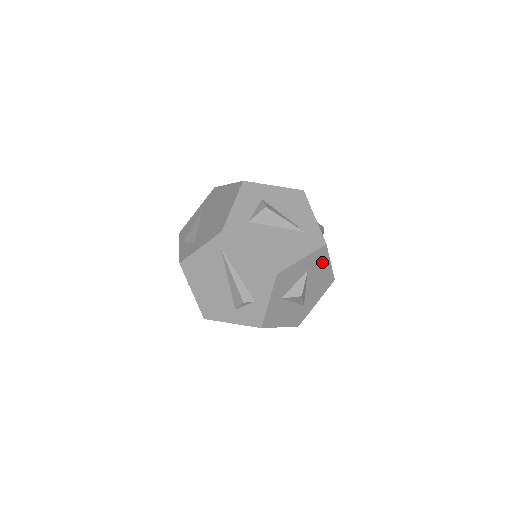
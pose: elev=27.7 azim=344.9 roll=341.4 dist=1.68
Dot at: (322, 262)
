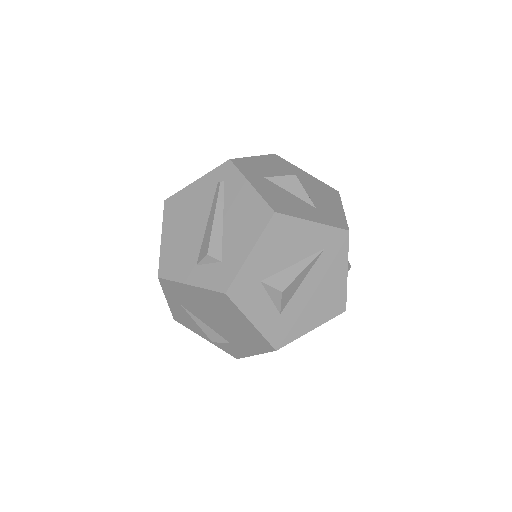
Dot at: occluded
